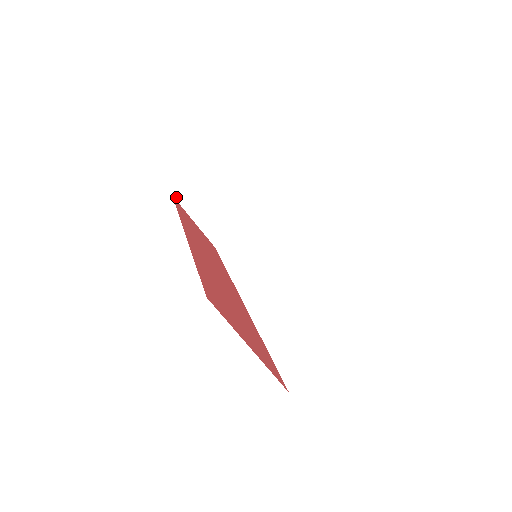
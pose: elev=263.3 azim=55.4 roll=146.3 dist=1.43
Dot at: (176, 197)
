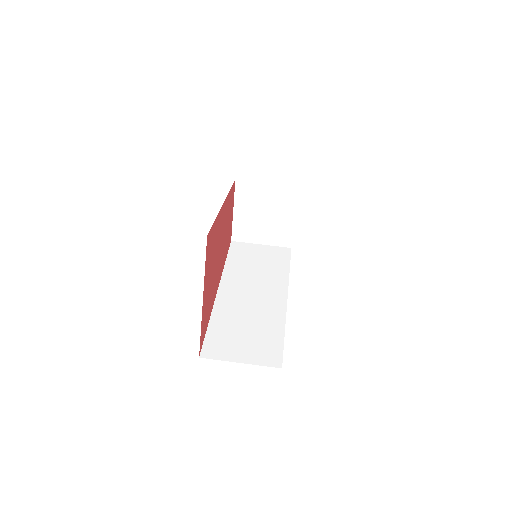
Dot at: (237, 183)
